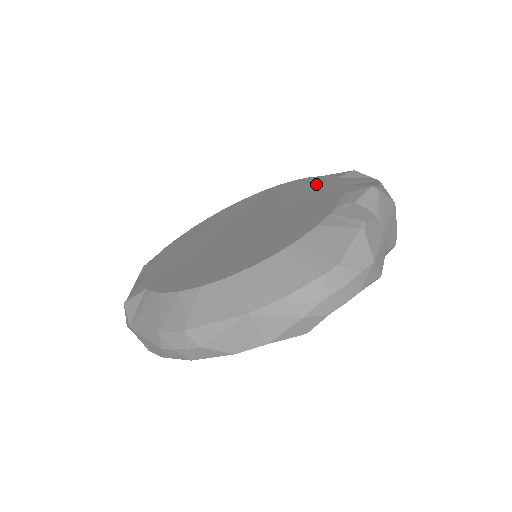
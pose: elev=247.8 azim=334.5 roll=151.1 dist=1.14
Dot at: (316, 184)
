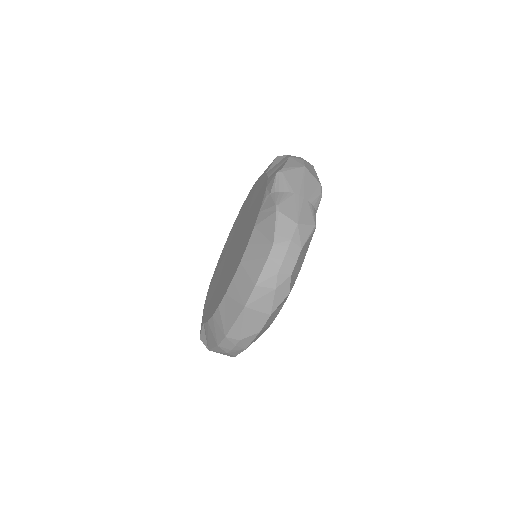
Dot at: (259, 185)
